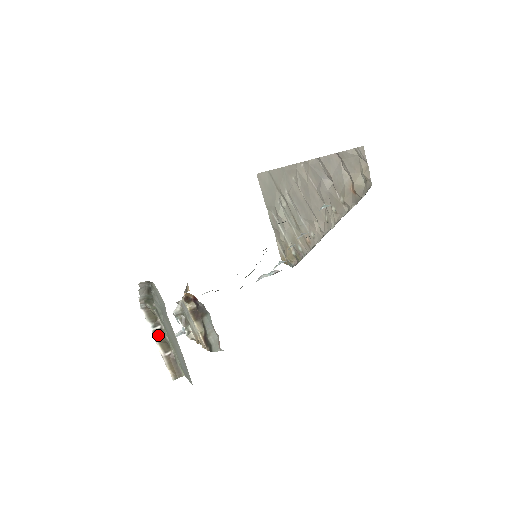
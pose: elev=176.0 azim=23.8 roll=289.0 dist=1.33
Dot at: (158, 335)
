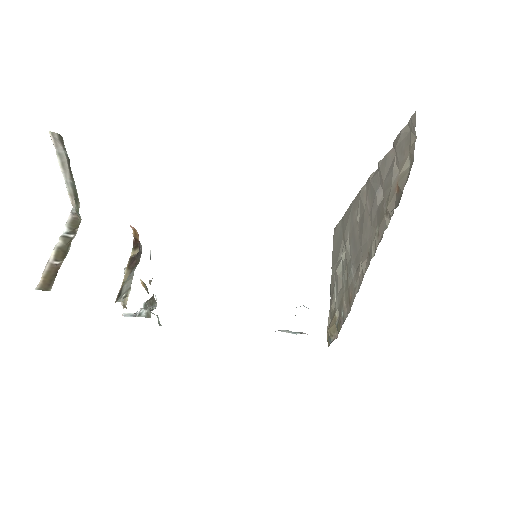
Dot at: (64, 242)
